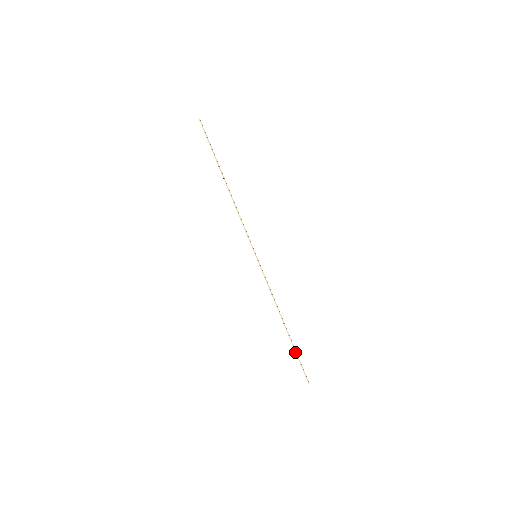
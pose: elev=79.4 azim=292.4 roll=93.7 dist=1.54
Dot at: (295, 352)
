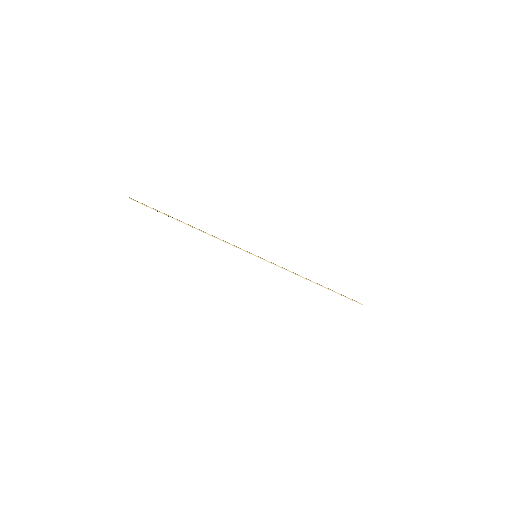
Dot at: occluded
